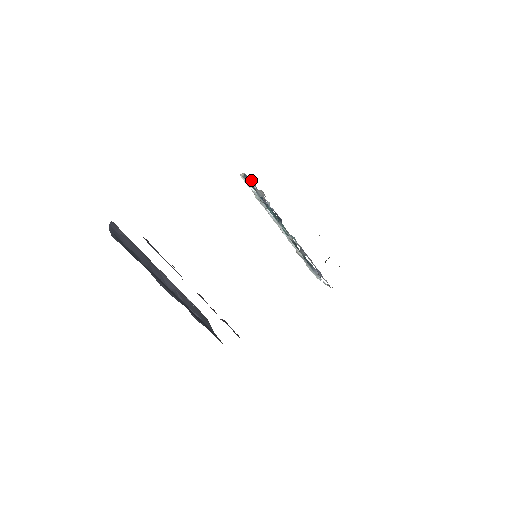
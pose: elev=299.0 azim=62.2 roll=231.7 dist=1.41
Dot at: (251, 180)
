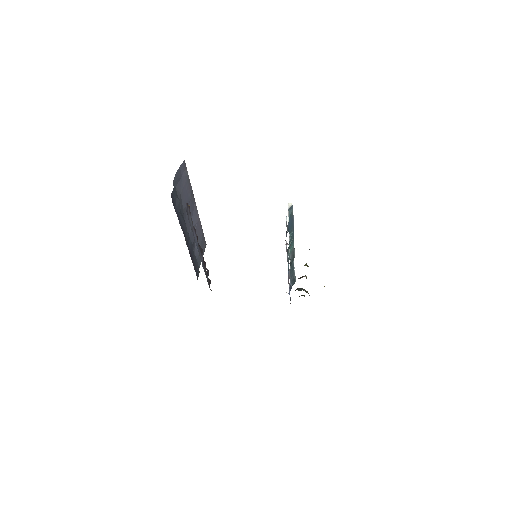
Dot at: (286, 222)
